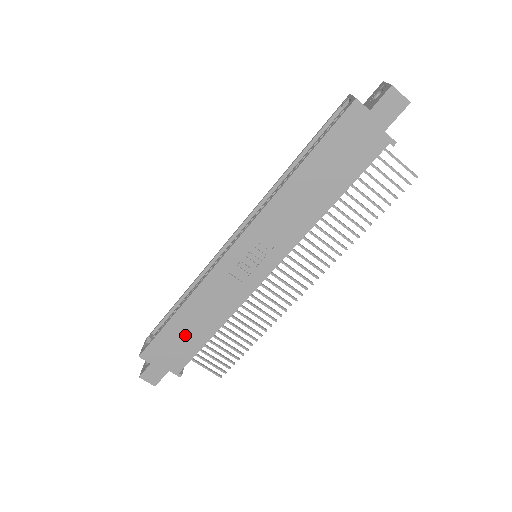
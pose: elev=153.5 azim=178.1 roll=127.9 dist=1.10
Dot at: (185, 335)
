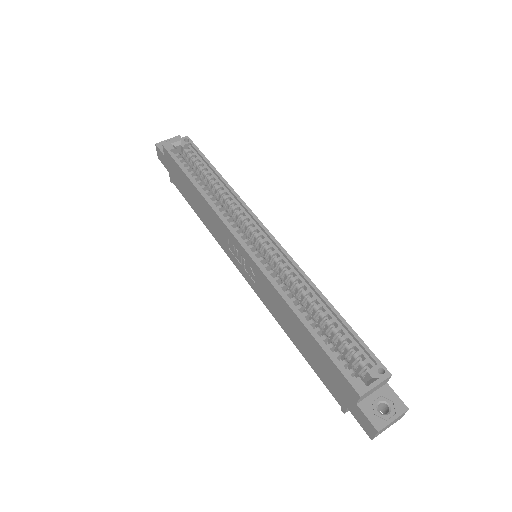
Dot at: (188, 190)
